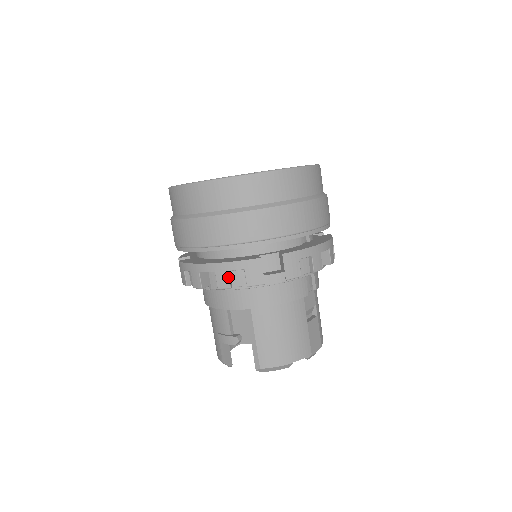
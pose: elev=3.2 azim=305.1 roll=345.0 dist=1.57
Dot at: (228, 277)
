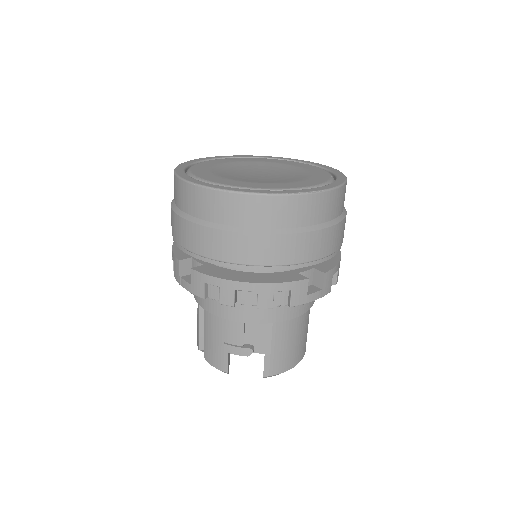
Dot at: (273, 298)
